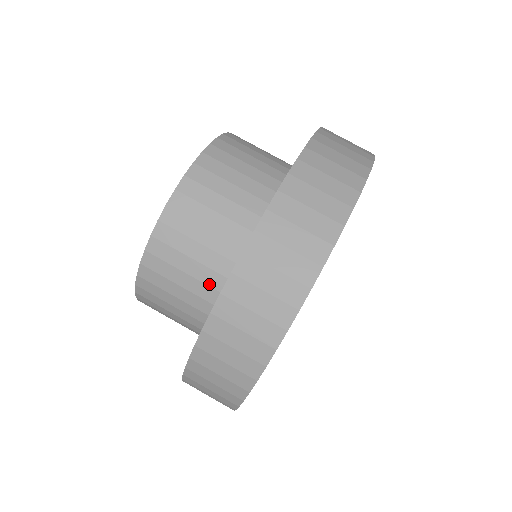
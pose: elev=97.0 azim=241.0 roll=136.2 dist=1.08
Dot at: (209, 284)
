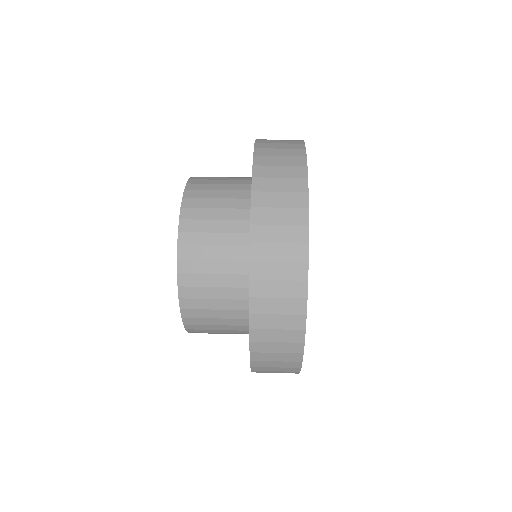
Dot at: (241, 180)
